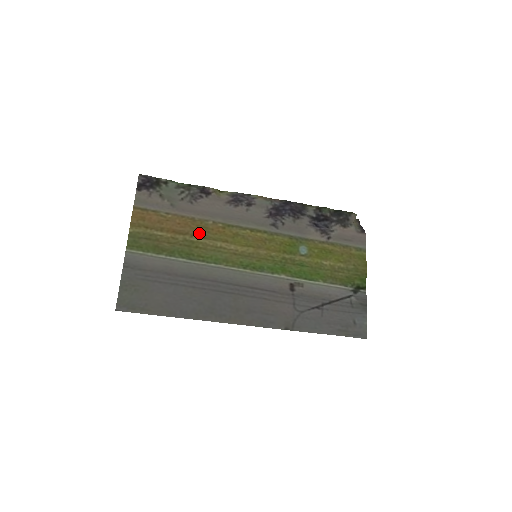
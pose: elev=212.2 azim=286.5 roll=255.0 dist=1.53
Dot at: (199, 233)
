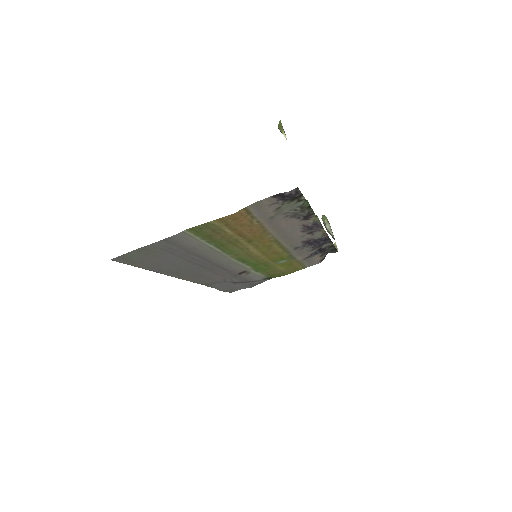
Dot at: (252, 239)
